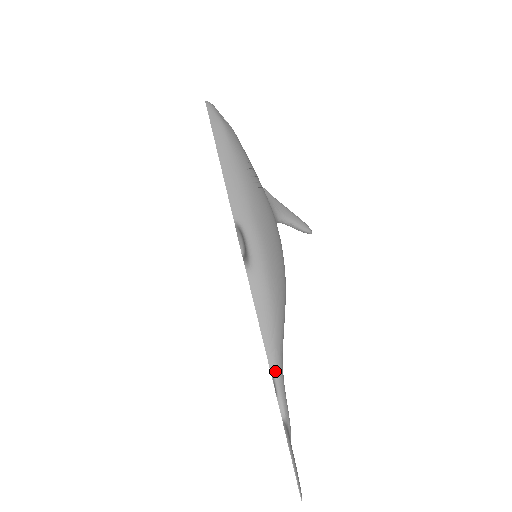
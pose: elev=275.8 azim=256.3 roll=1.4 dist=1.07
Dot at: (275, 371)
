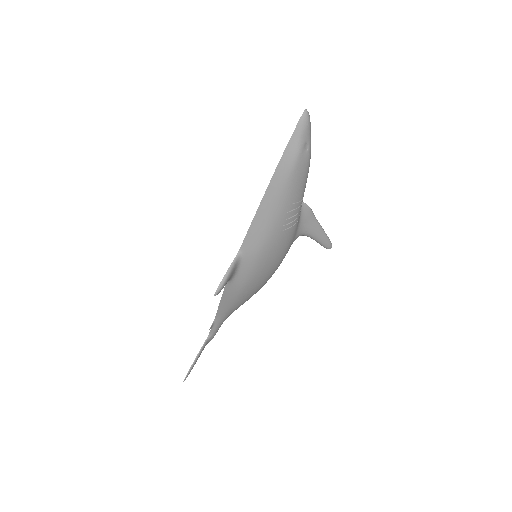
Dot at: (218, 321)
